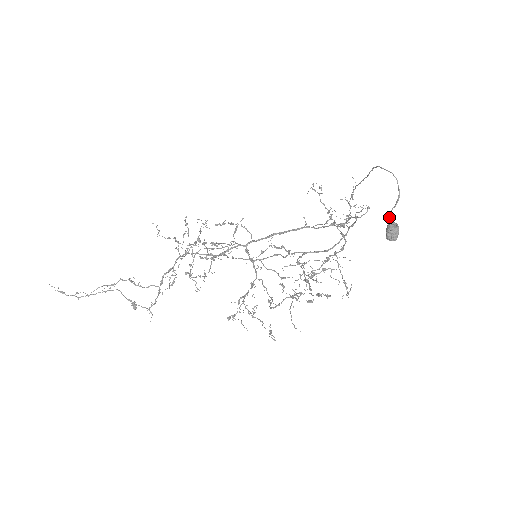
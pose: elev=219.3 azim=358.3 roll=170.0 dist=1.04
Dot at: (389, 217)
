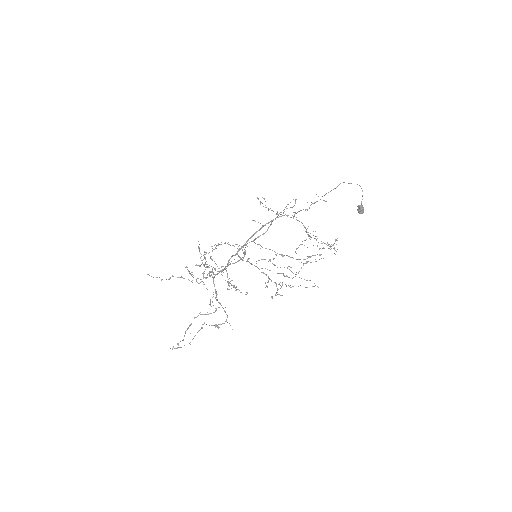
Dot at: occluded
